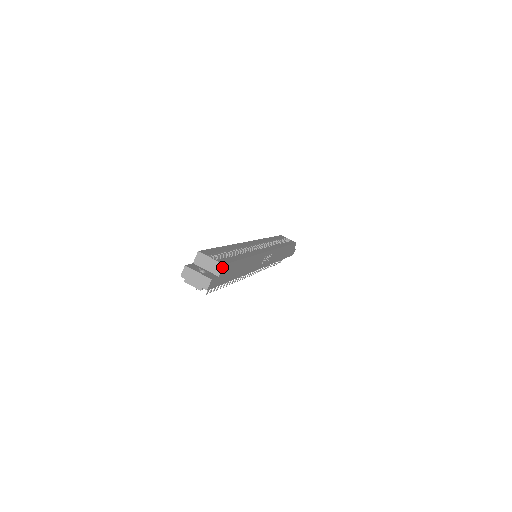
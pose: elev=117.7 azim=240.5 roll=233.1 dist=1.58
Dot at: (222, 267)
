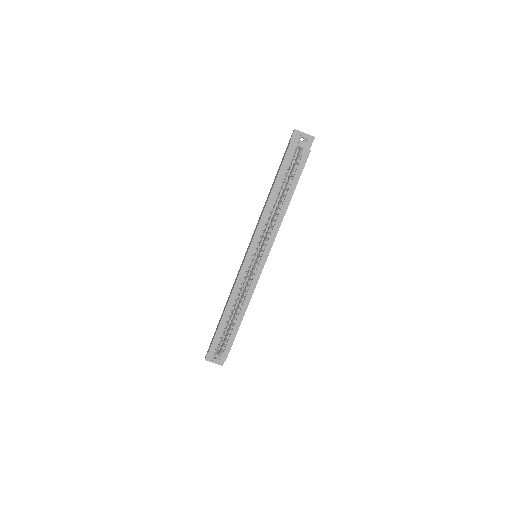
Dot at: (225, 360)
